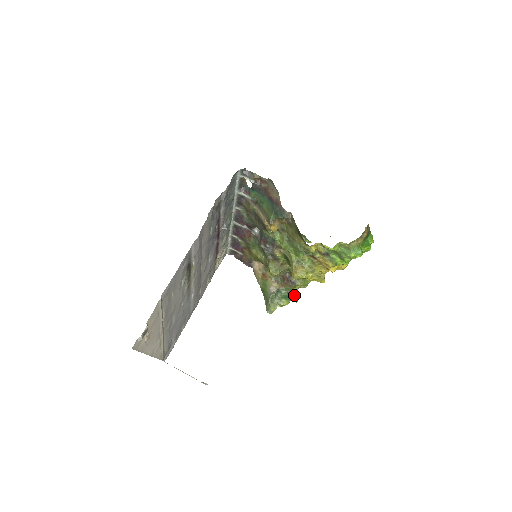
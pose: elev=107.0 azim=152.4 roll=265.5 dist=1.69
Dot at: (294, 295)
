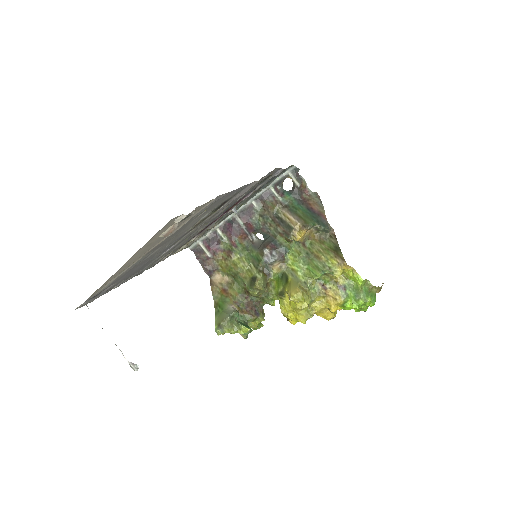
Dot at: (250, 328)
